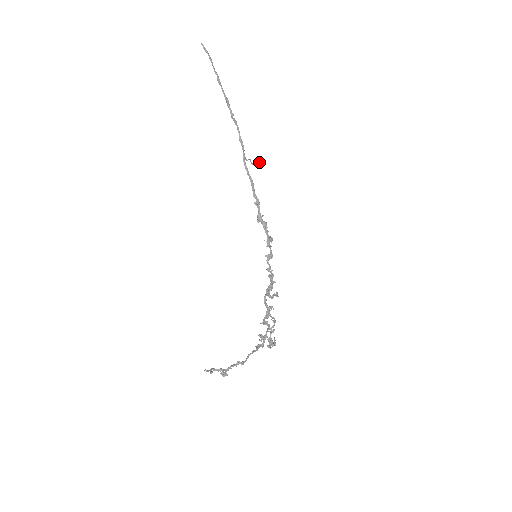
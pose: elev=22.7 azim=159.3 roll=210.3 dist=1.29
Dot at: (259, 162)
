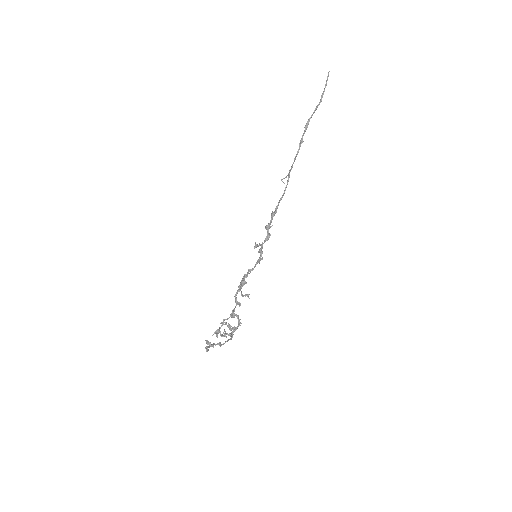
Dot at: (283, 182)
